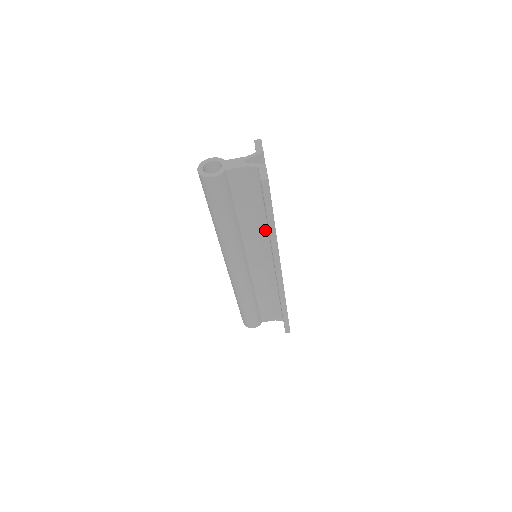
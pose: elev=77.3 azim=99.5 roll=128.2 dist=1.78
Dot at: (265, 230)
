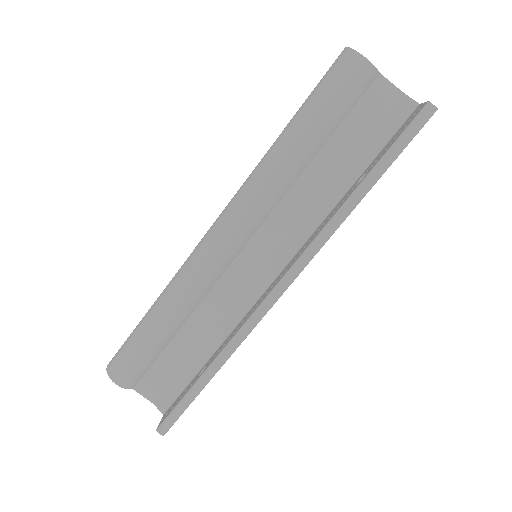
Dot at: (322, 213)
